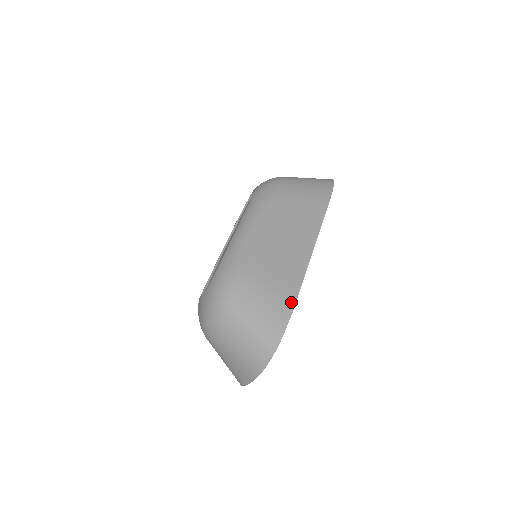
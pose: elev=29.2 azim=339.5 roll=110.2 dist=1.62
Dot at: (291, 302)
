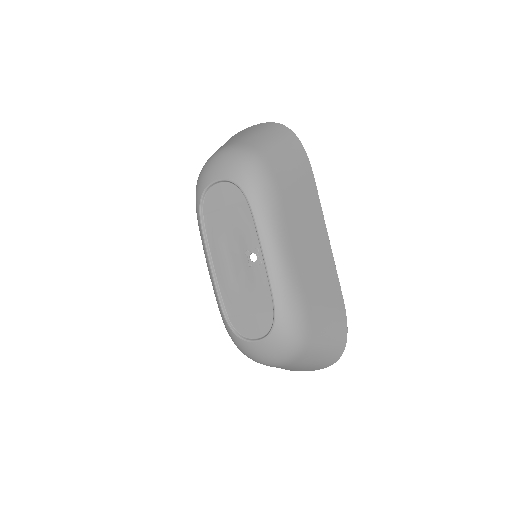
Dot at: (342, 307)
